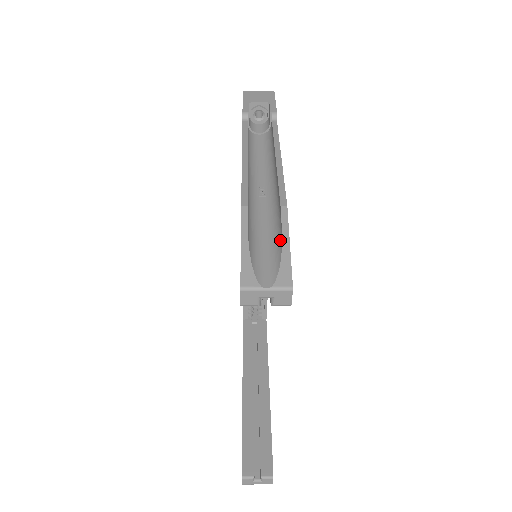
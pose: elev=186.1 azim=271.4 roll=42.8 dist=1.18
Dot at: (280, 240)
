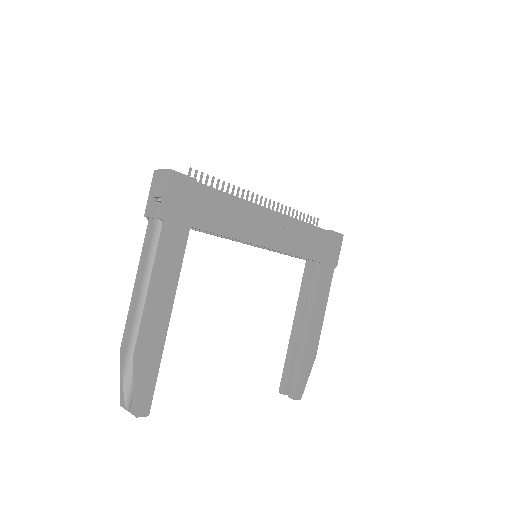
Dot at: (135, 379)
